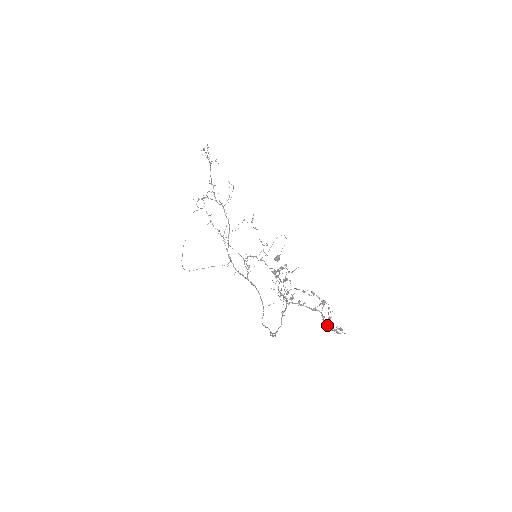
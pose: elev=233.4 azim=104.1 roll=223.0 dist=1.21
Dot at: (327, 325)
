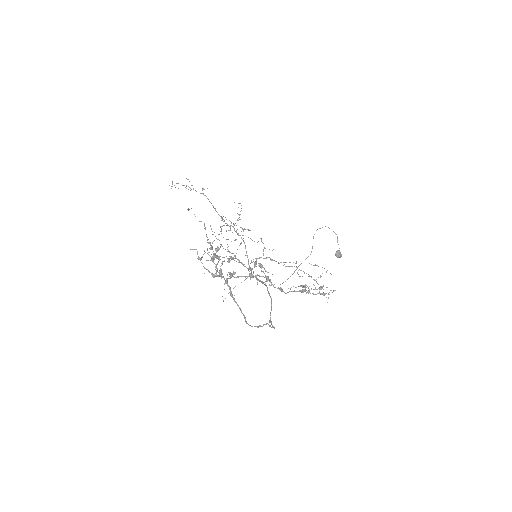
Dot at: (280, 288)
